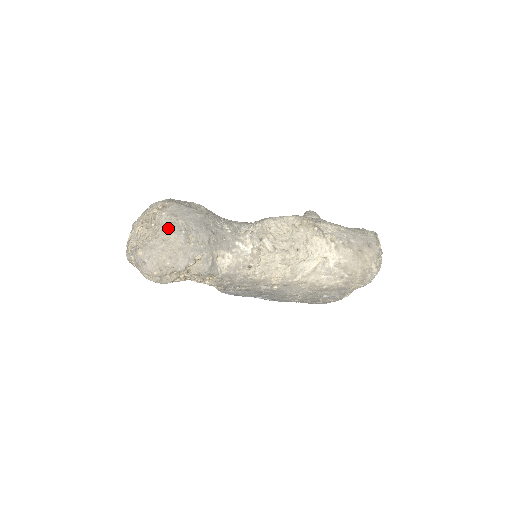
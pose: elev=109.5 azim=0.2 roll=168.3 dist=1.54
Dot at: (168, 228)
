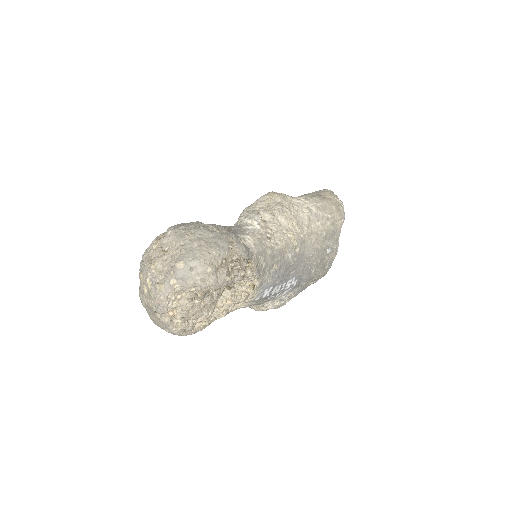
Dot at: (187, 232)
